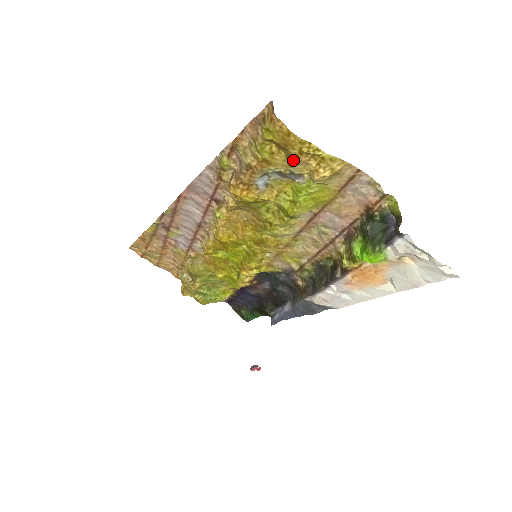
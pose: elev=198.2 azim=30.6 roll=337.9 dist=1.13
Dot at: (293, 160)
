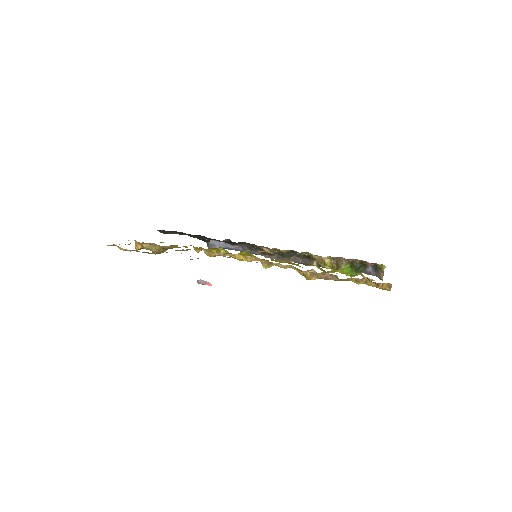
Dot at: occluded
